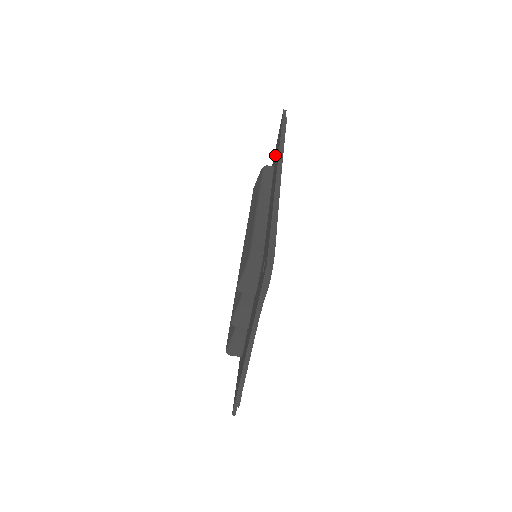
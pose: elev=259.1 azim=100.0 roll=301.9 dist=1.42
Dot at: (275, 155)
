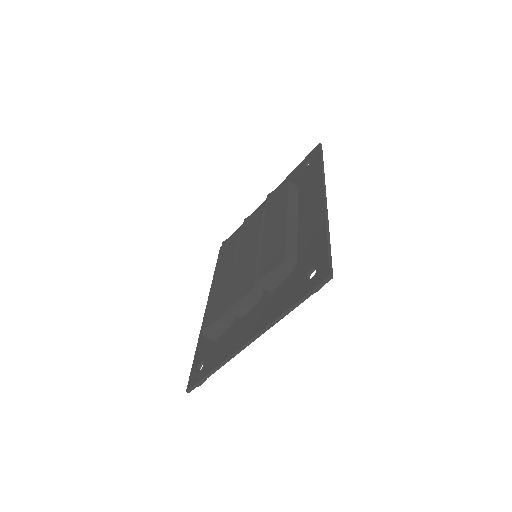
Dot at: (299, 176)
